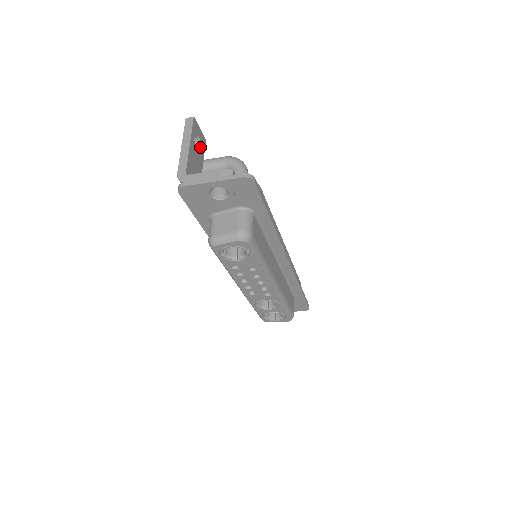
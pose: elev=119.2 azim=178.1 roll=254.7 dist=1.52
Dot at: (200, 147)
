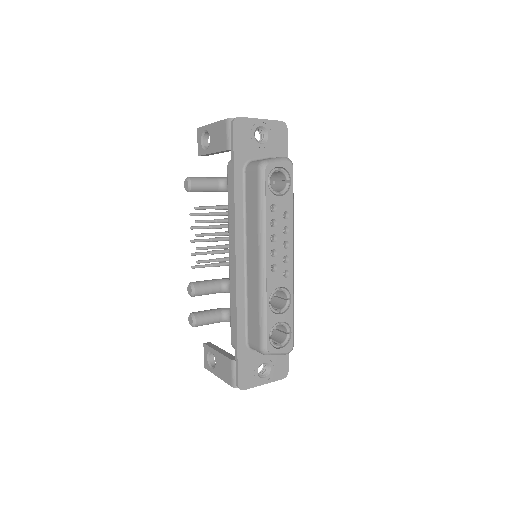
Dot at: occluded
